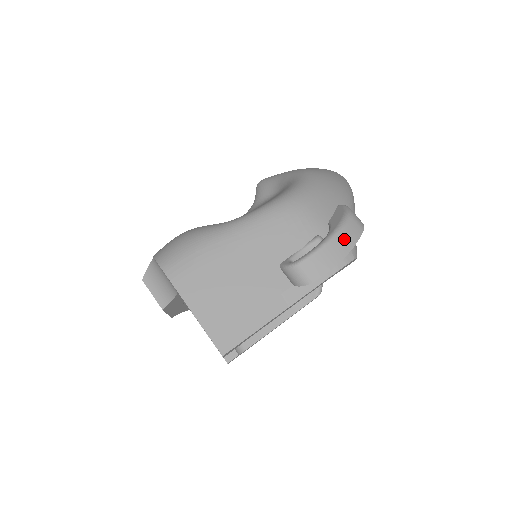
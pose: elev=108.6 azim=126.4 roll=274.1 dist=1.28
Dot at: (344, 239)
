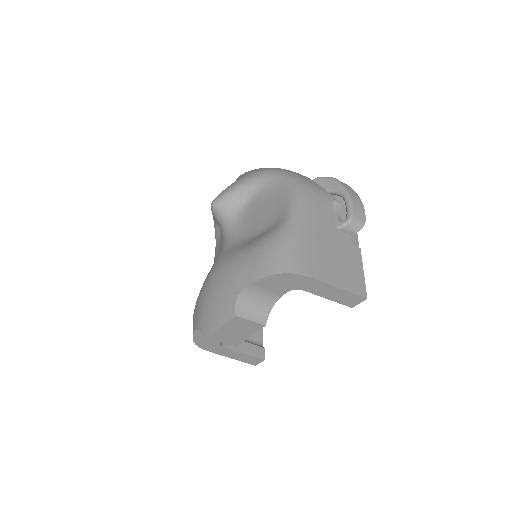
Dot at: (352, 192)
